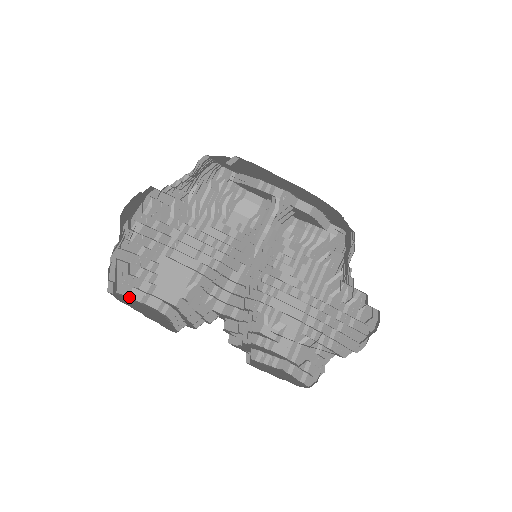
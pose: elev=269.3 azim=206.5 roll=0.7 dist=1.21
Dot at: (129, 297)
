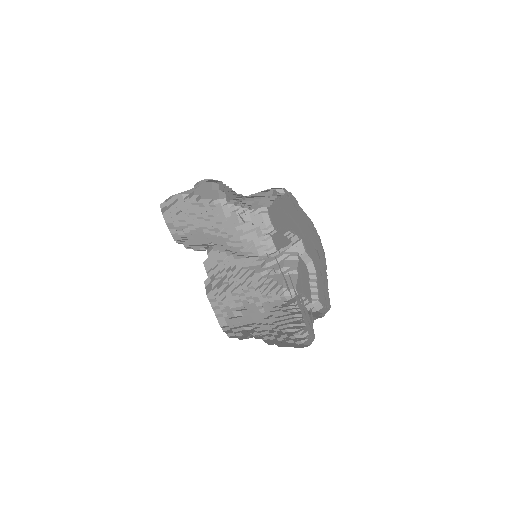
Dot at: (166, 223)
